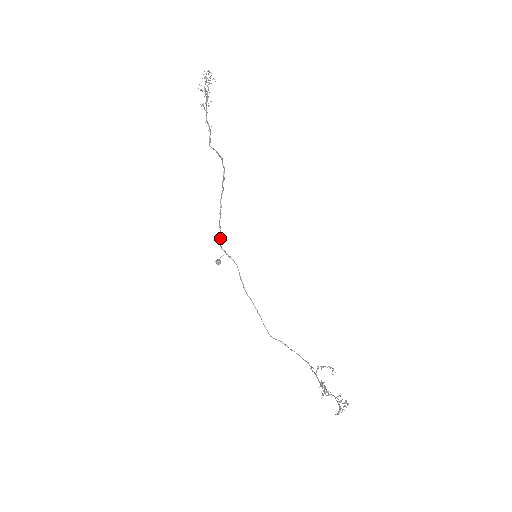
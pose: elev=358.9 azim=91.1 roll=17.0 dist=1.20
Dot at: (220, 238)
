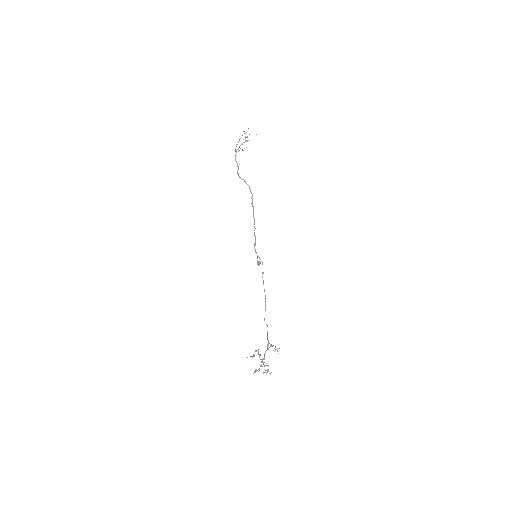
Dot at: (255, 244)
